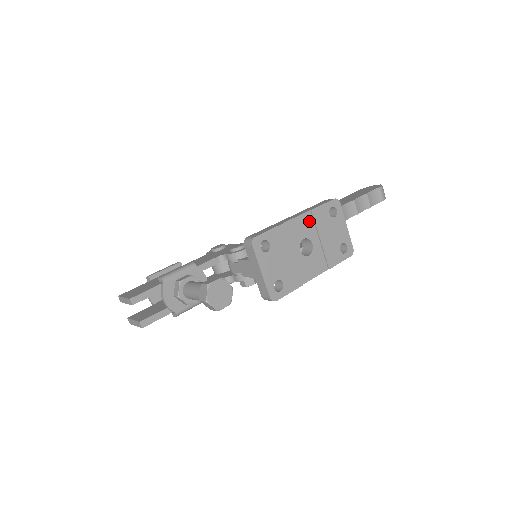
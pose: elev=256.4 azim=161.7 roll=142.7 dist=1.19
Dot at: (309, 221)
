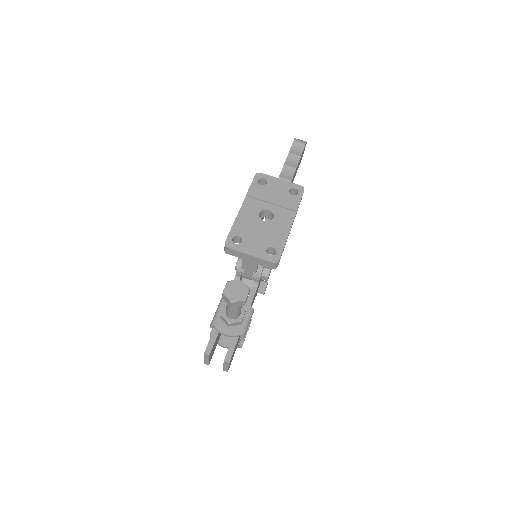
Dot at: (252, 202)
